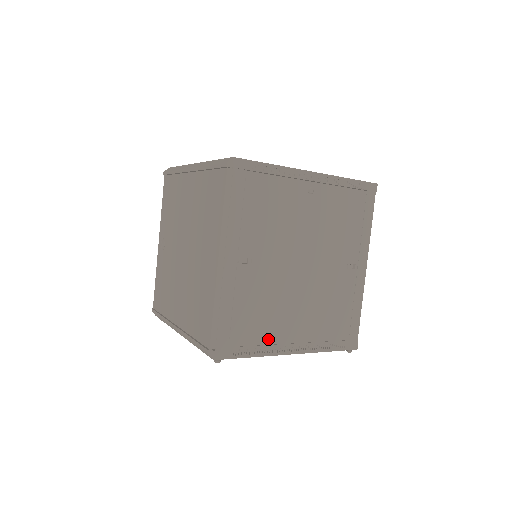
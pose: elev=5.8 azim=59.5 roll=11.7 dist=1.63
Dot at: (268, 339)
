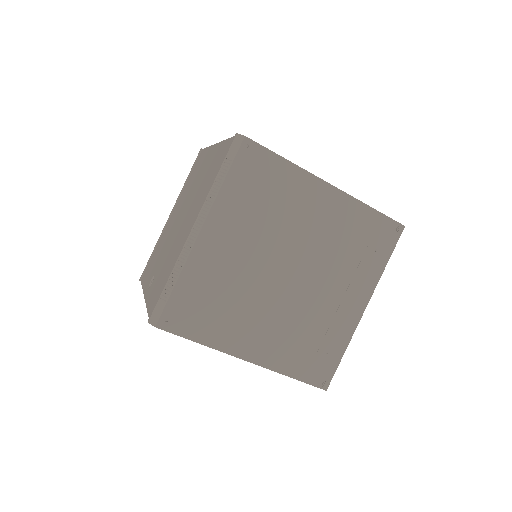
Dot at: occluded
